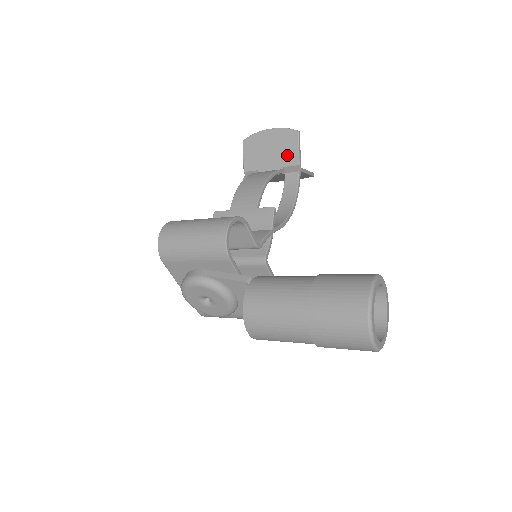
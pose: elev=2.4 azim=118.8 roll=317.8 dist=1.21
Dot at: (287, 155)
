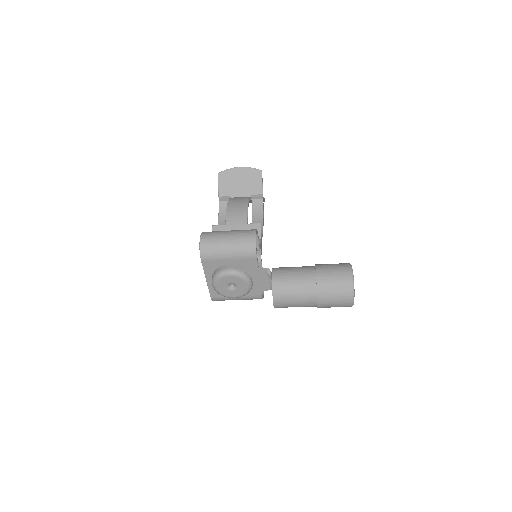
Dot at: (253, 187)
